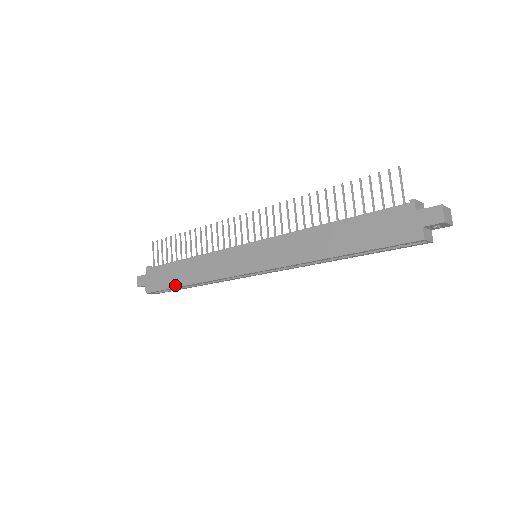
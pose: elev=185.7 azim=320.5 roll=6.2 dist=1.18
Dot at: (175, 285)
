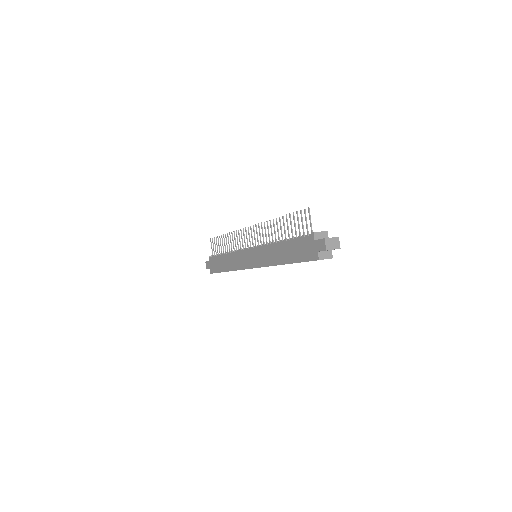
Dot at: (222, 271)
